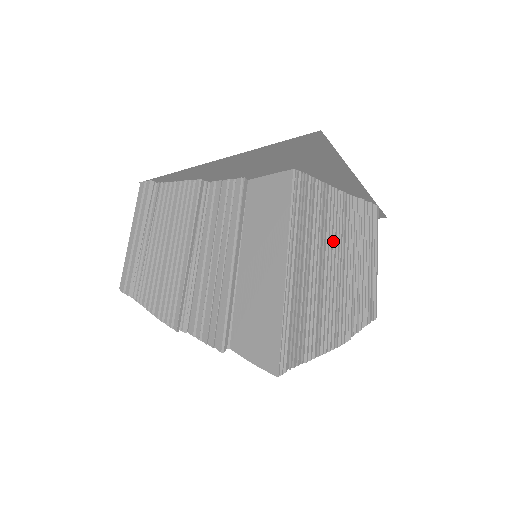
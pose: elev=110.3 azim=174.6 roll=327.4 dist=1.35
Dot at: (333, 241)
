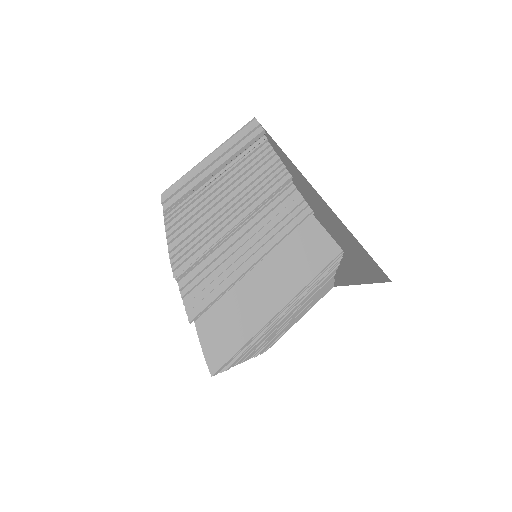
Dot at: (303, 301)
